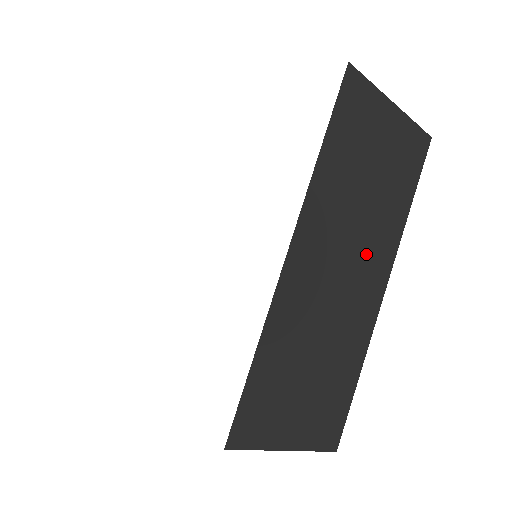
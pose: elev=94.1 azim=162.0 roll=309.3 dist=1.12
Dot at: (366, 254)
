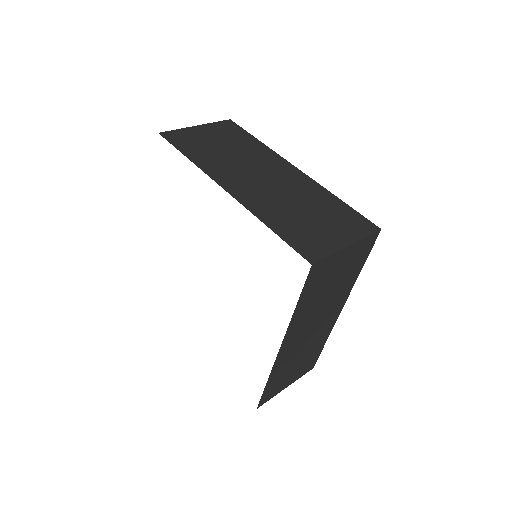
Dot at: (264, 166)
